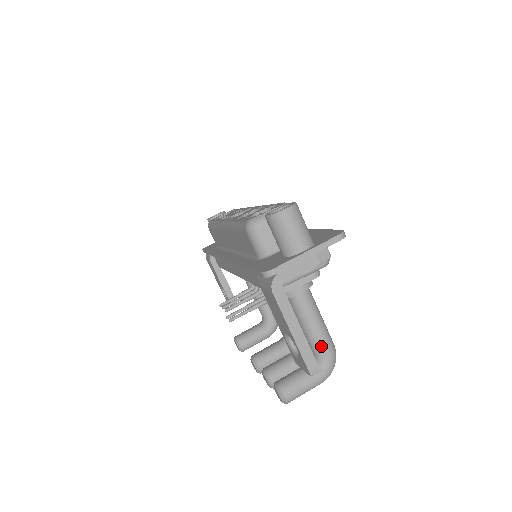
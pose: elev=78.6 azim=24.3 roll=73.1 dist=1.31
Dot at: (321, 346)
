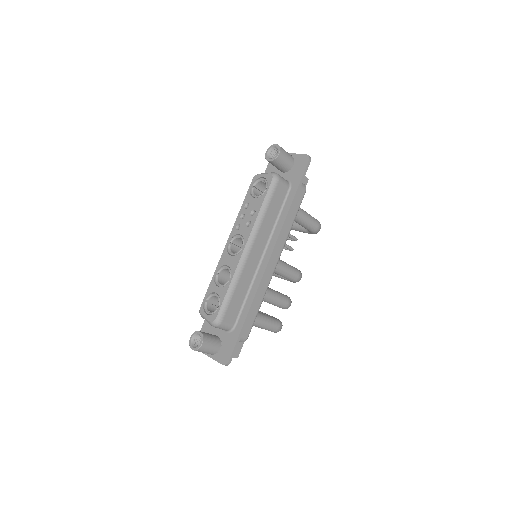
Dot at: occluded
